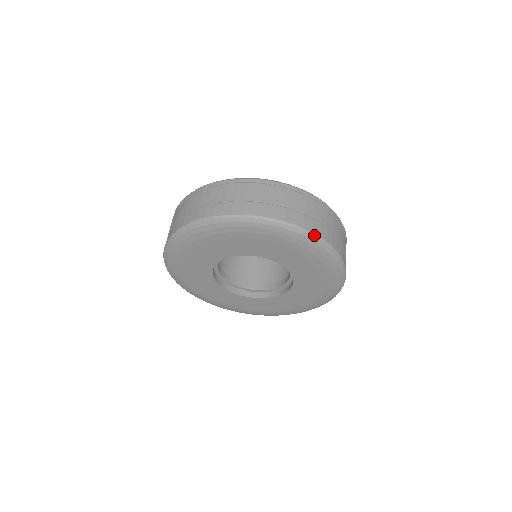
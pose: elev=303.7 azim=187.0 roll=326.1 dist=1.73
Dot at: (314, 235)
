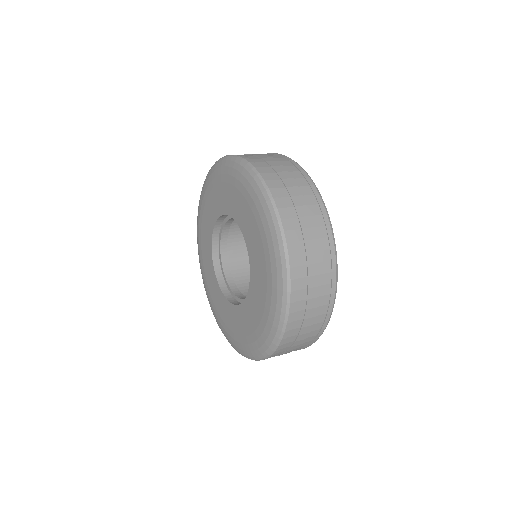
Dot at: occluded
